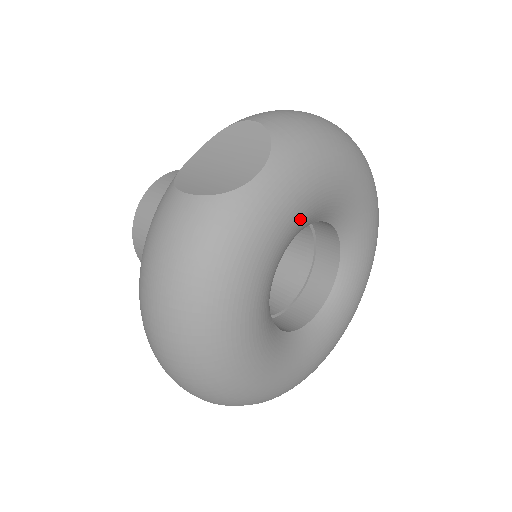
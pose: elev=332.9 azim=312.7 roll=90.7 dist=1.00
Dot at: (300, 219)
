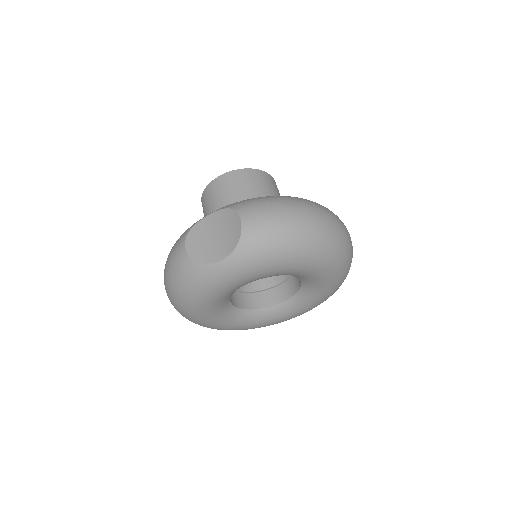
Dot at: (247, 282)
